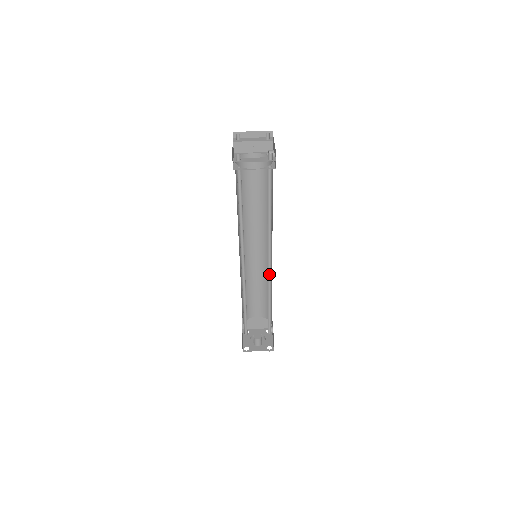
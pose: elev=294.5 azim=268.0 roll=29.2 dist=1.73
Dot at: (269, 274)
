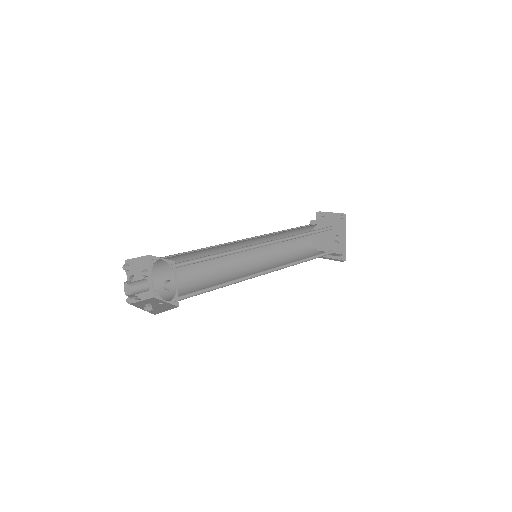
Dot at: occluded
